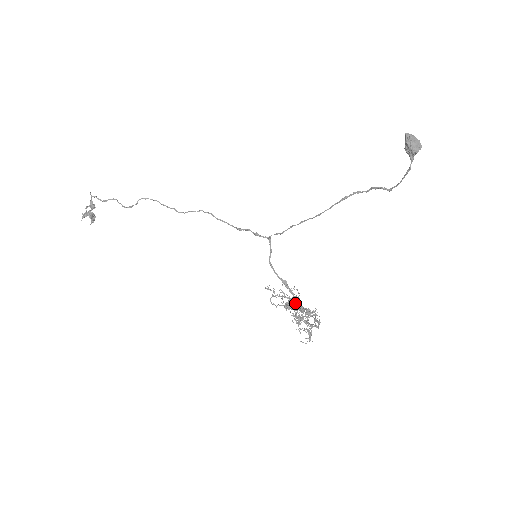
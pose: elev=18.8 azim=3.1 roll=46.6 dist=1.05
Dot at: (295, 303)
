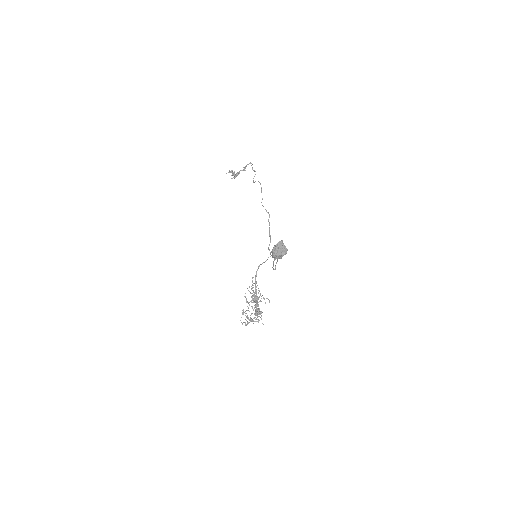
Dot at: (255, 299)
